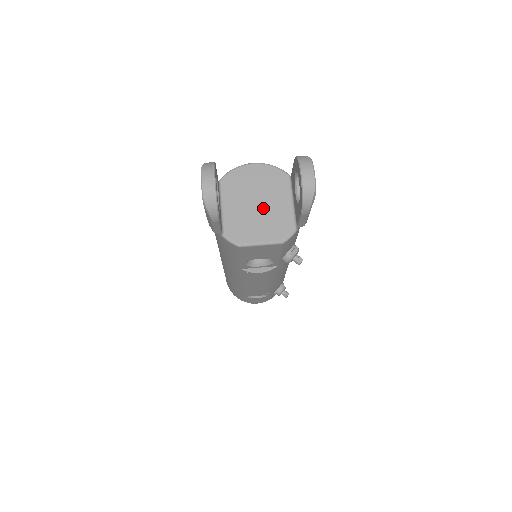
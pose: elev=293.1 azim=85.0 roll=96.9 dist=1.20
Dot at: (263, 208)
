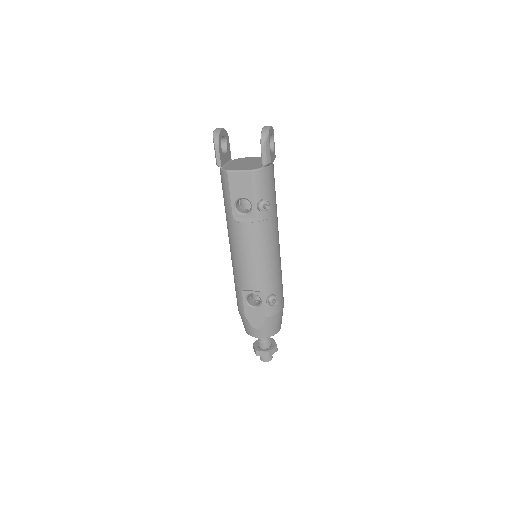
Dot at: (249, 164)
